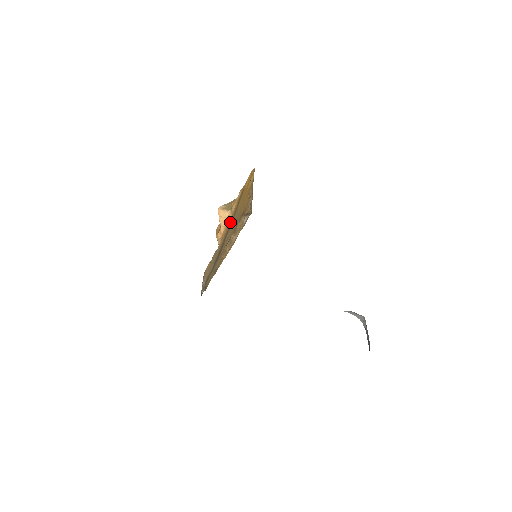
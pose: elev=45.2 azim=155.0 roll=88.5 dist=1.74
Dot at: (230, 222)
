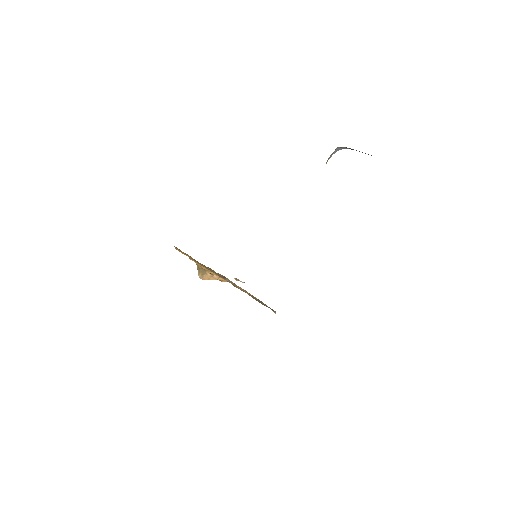
Dot at: occluded
